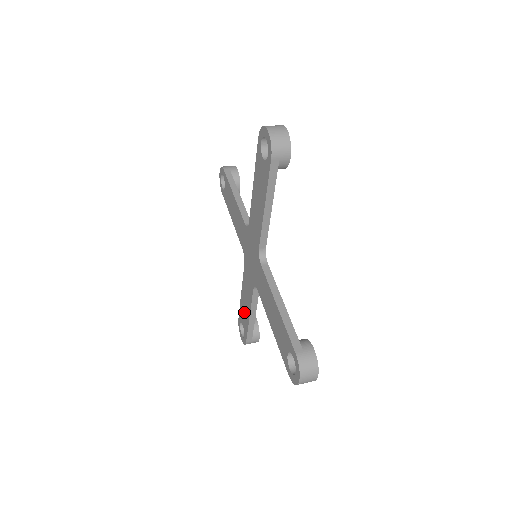
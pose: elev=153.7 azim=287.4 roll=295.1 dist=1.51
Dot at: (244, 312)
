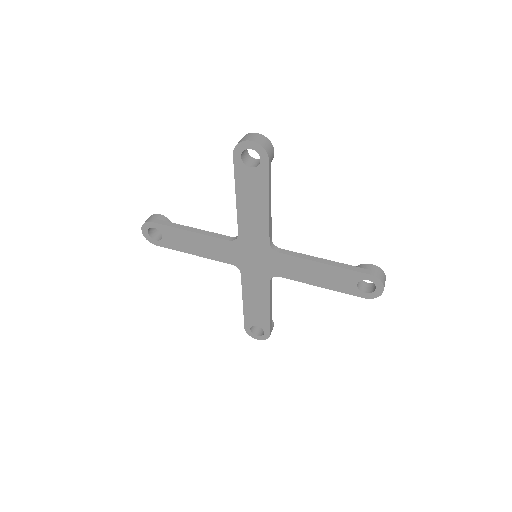
Dot at: (256, 313)
